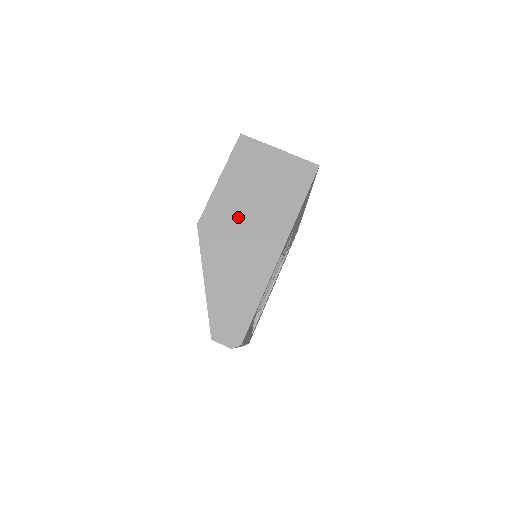
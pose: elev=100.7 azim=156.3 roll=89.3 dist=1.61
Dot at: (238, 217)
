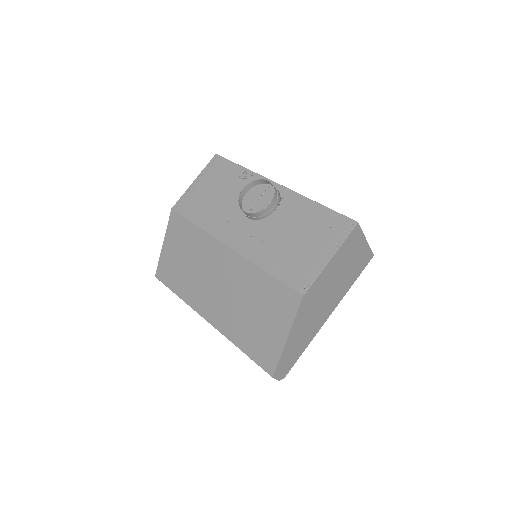
Dot at: (325, 291)
